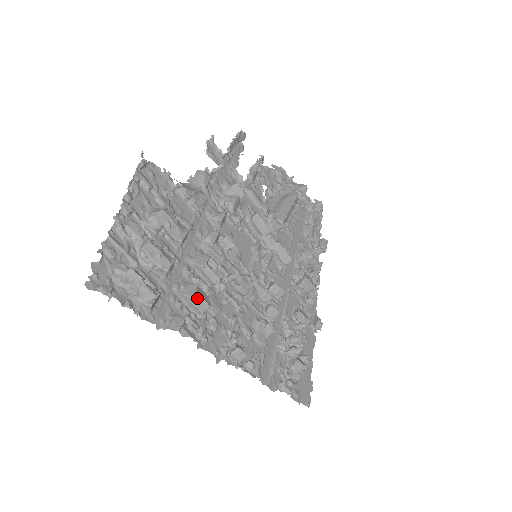
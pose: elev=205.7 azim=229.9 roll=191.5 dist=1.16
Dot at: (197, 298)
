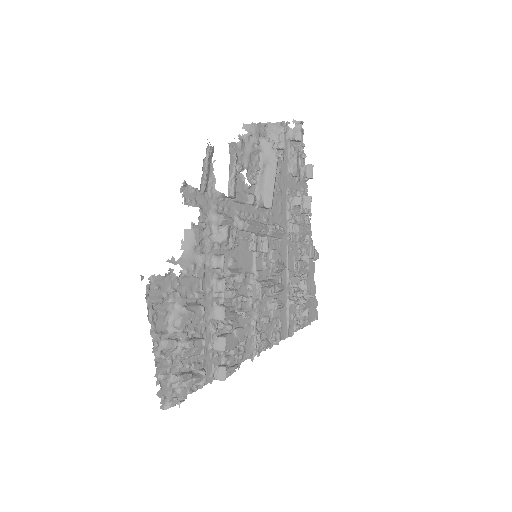
Dot at: (228, 346)
